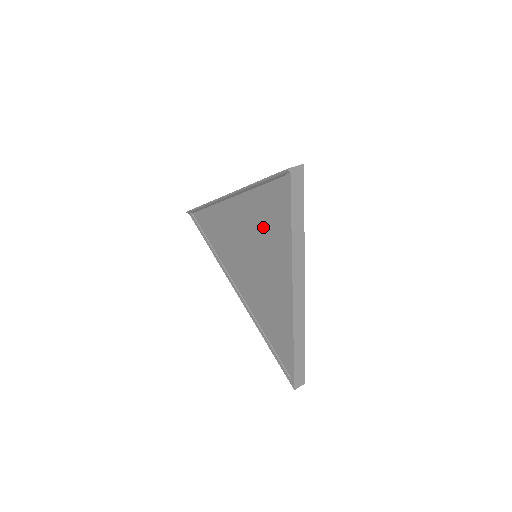
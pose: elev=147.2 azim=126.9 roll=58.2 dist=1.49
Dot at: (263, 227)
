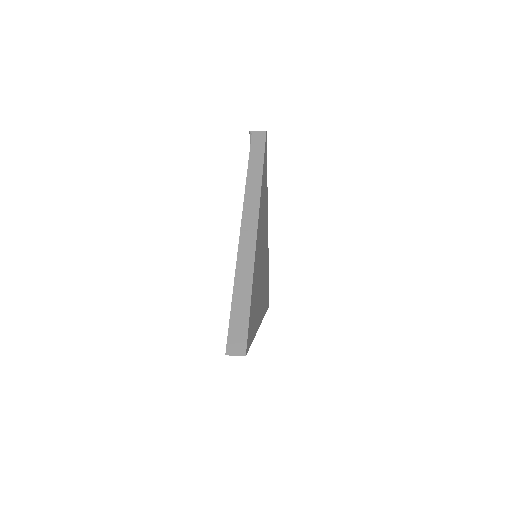
Dot at: occluded
